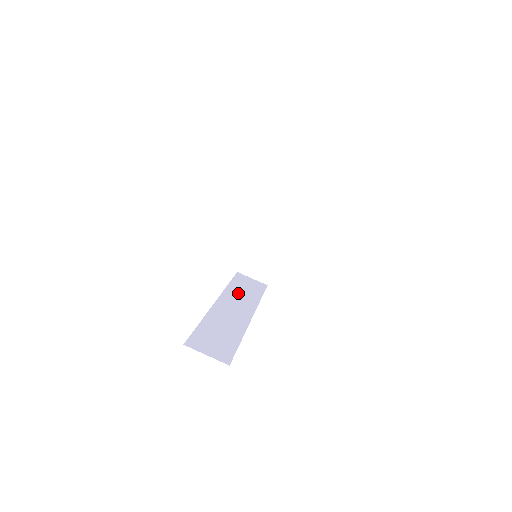
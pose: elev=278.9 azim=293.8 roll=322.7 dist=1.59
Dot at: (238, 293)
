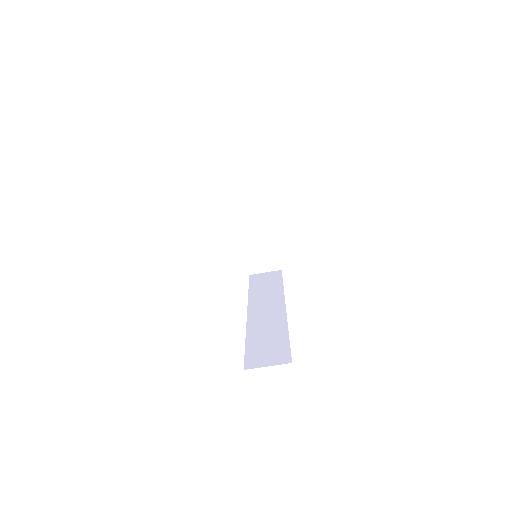
Dot at: (261, 294)
